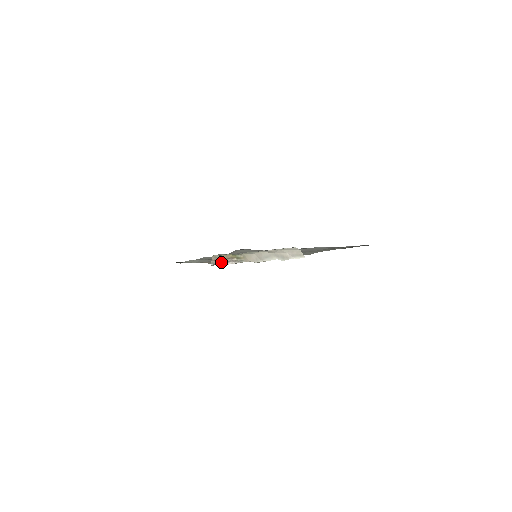
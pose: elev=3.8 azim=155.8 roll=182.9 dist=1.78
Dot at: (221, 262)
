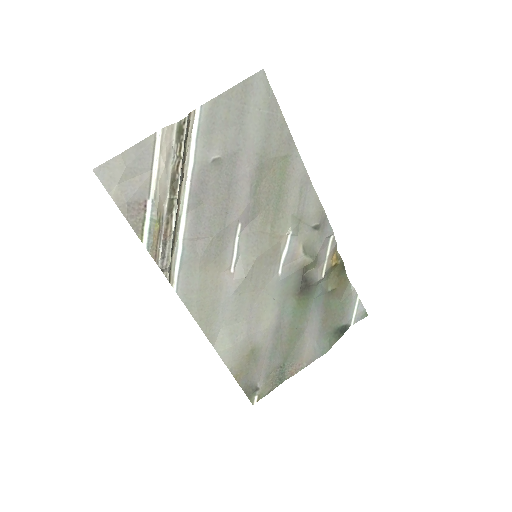
Dot at: (158, 249)
